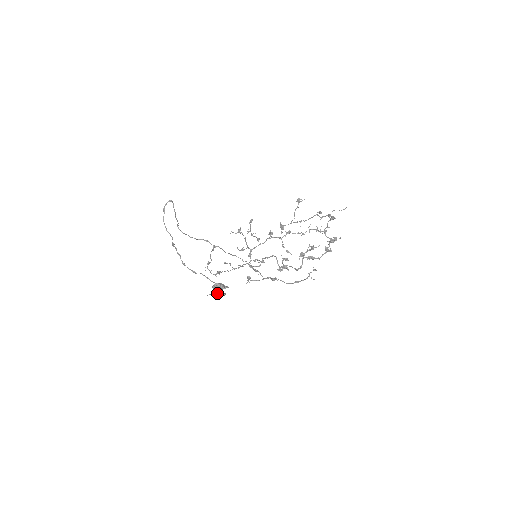
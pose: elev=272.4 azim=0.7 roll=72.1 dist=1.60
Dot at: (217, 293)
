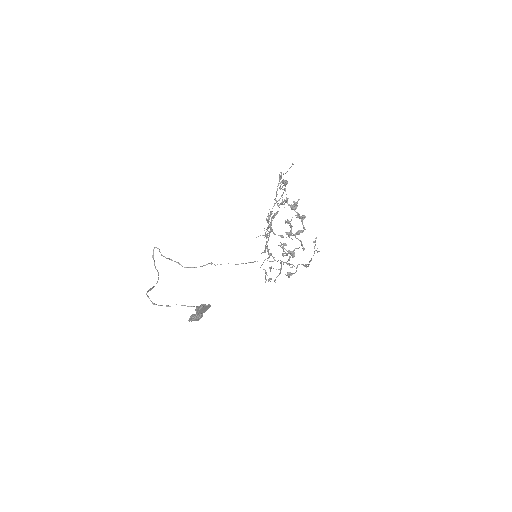
Dot at: (190, 318)
